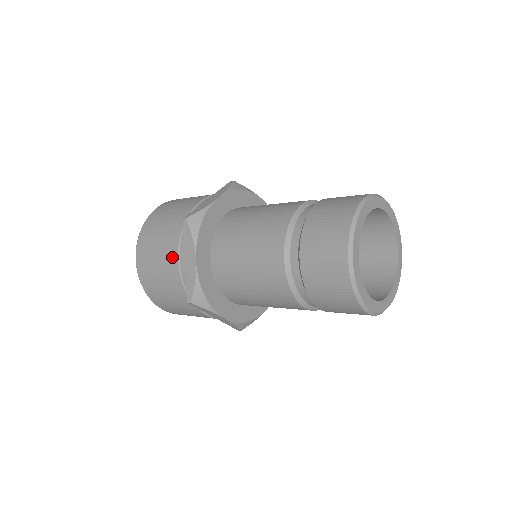
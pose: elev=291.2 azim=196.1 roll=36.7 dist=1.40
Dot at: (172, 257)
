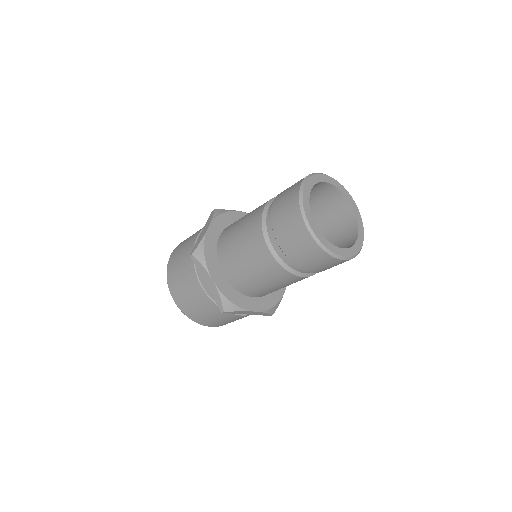
Dot at: (195, 236)
